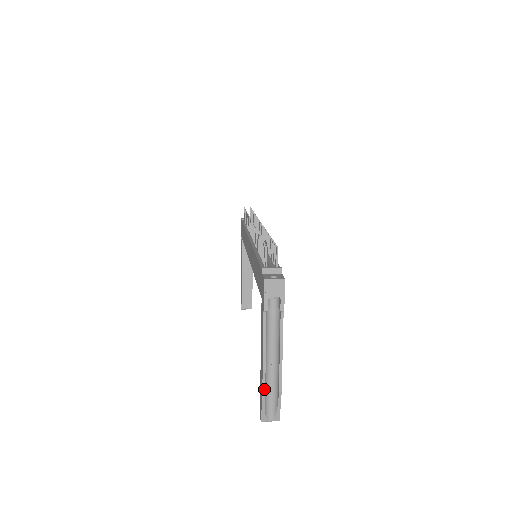
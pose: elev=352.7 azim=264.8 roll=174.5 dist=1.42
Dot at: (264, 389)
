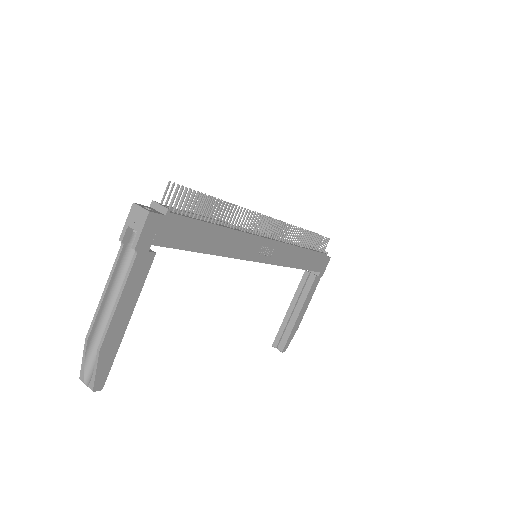
Dot at: (88, 335)
